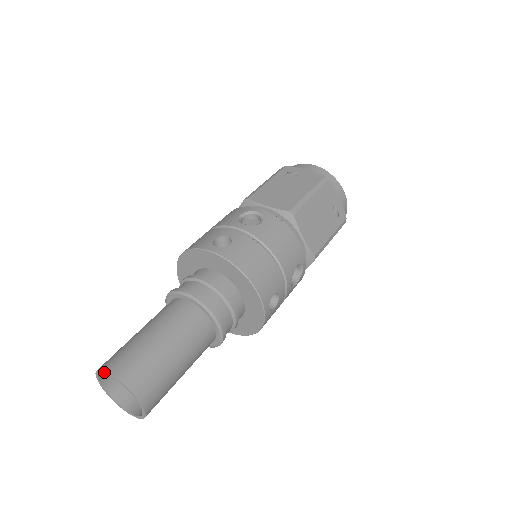
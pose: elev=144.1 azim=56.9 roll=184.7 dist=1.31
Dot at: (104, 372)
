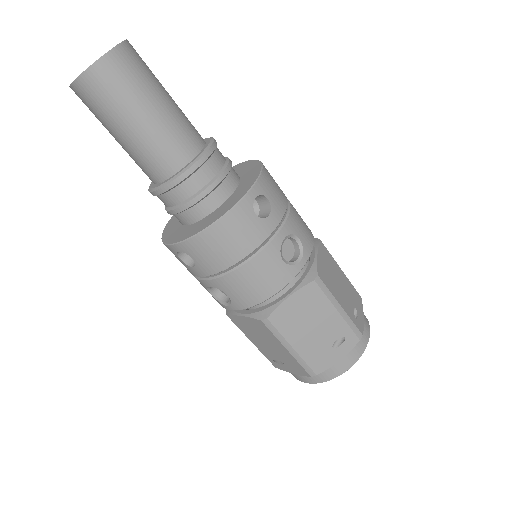
Dot at: occluded
